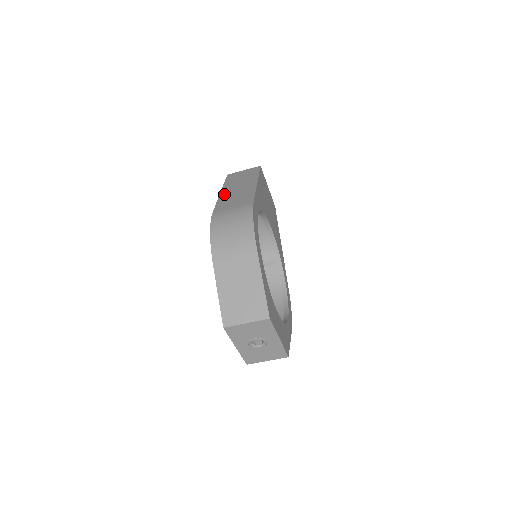
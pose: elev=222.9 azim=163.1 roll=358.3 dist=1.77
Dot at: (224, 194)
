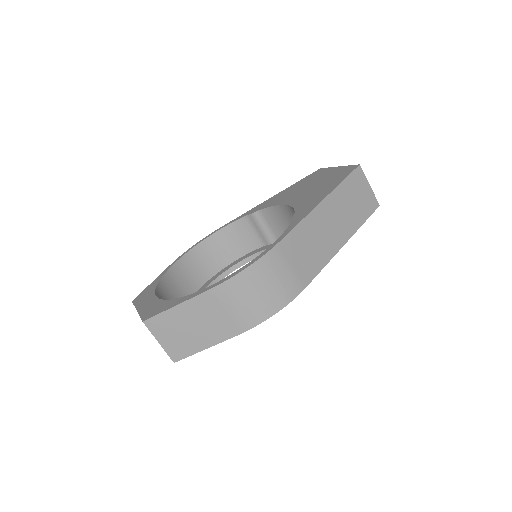
Dot at: (318, 215)
